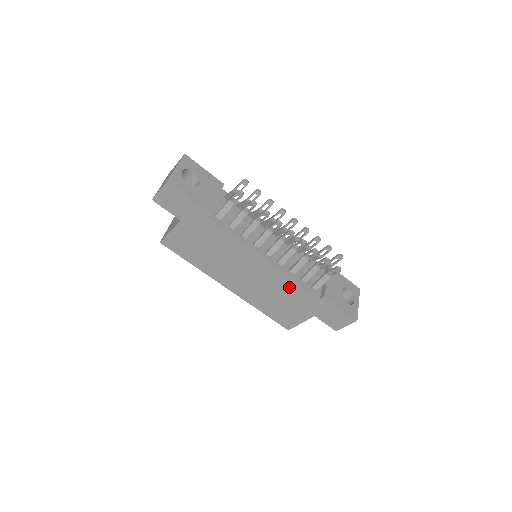
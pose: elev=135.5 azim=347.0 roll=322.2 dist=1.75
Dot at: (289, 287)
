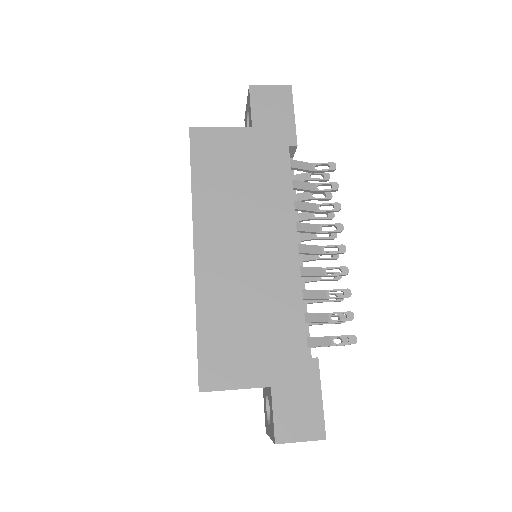
Dot at: (285, 308)
